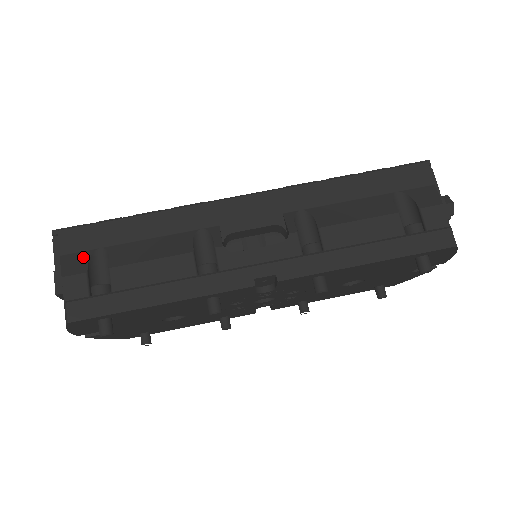
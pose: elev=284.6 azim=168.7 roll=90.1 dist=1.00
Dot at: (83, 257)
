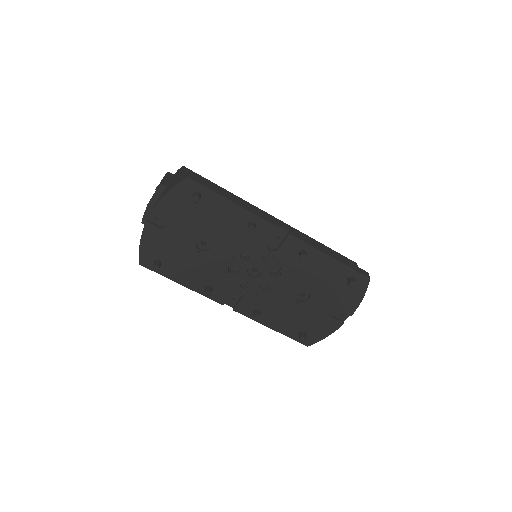
Dot at: occluded
